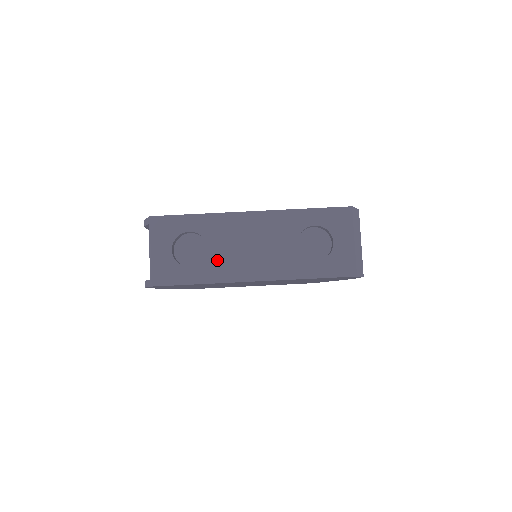
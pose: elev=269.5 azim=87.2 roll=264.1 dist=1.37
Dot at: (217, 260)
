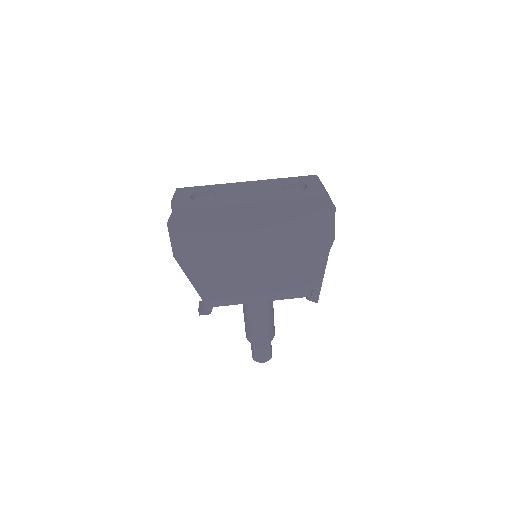
Dot at: (223, 198)
